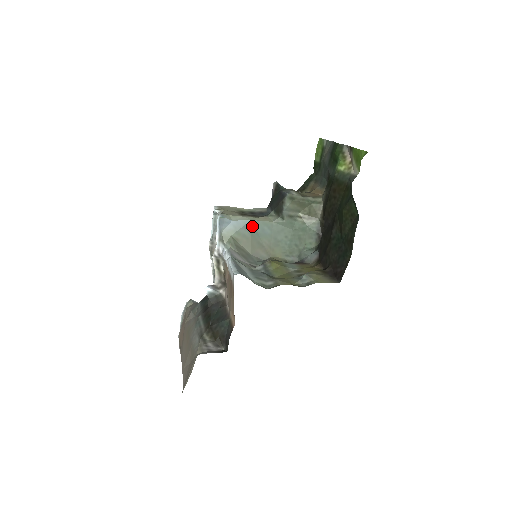
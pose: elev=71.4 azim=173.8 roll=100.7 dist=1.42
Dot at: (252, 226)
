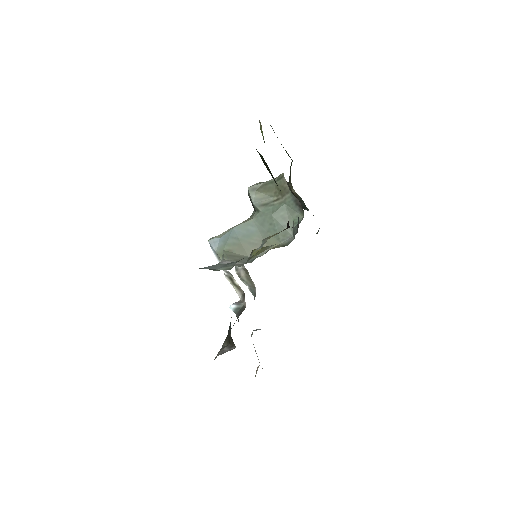
Dot at: (237, 232)
